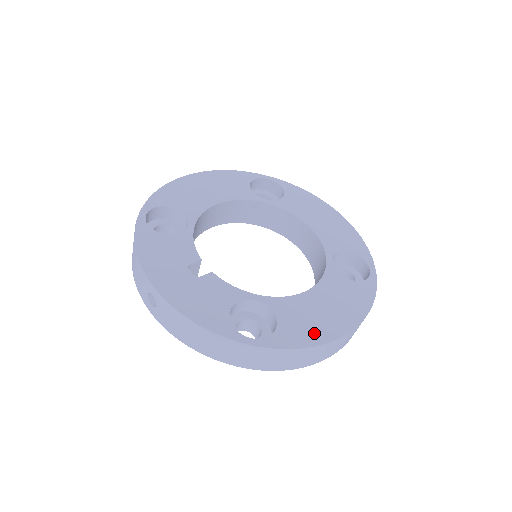
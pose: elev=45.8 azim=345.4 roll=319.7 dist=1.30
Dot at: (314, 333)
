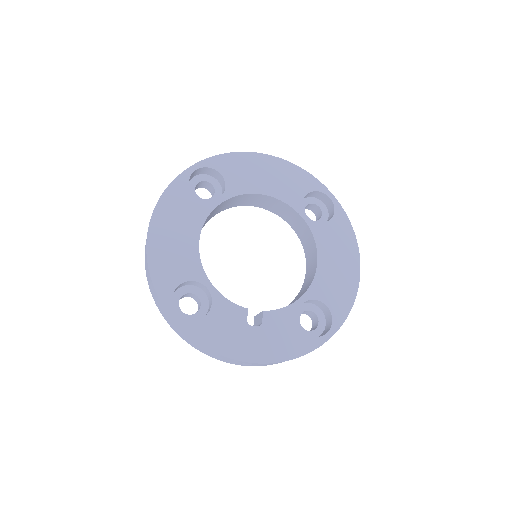
Dot at: (347, 290)
